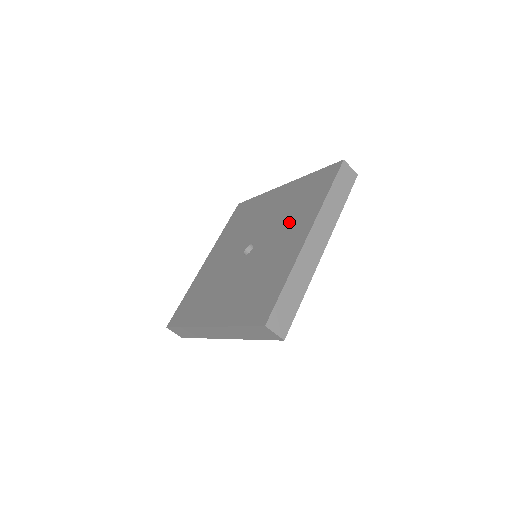
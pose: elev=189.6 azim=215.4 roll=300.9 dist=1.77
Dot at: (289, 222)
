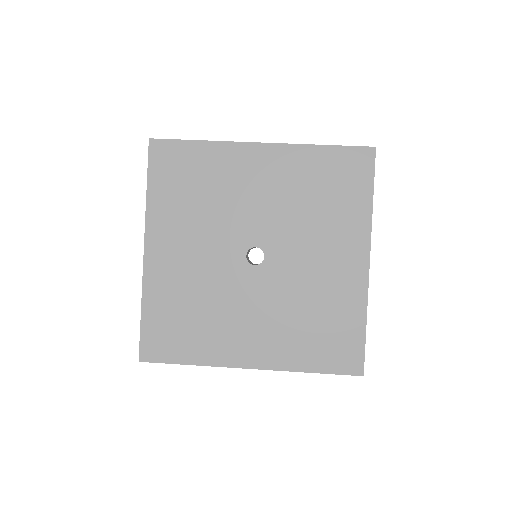
Dot at: (321, 230)
